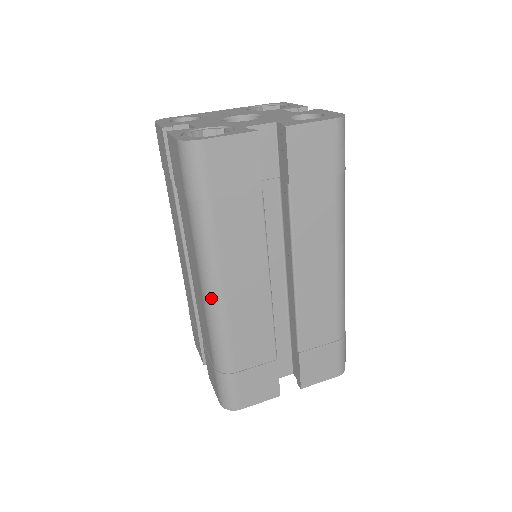
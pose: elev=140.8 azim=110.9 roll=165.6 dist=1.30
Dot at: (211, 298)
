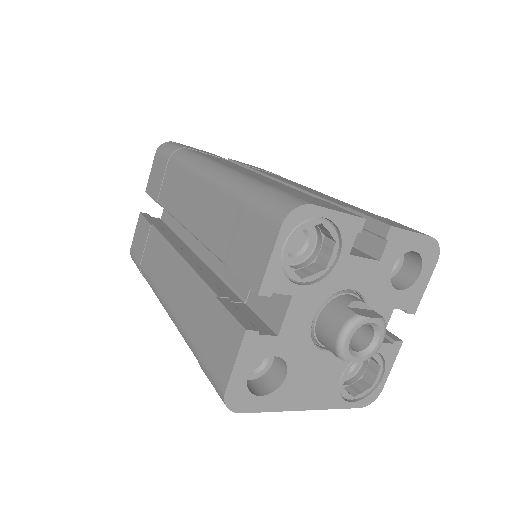
Dot at: (211, 167)
